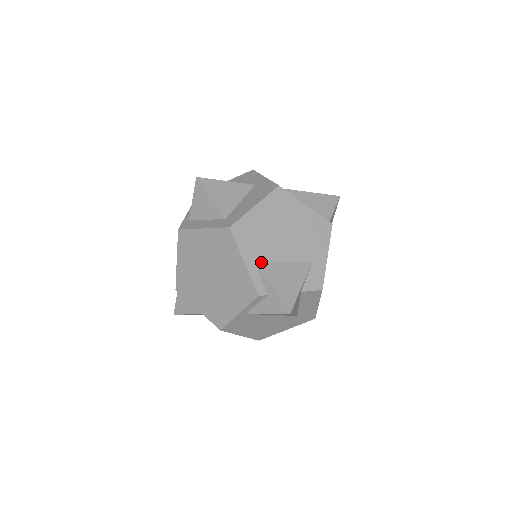
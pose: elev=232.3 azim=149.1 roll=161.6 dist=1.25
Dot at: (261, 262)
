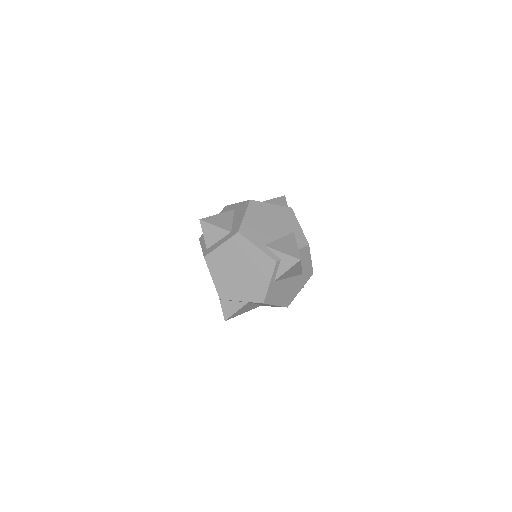
Dot at: (266, 243)
